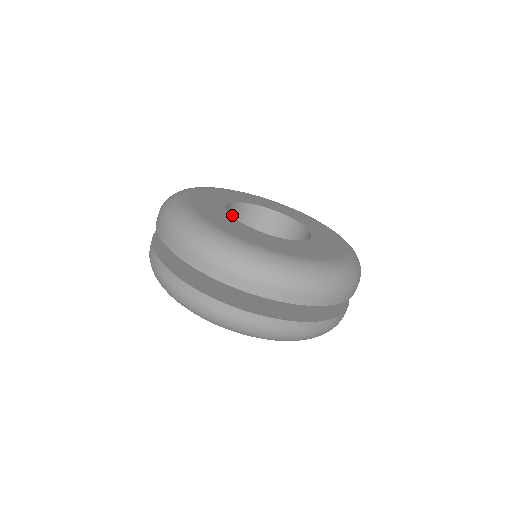
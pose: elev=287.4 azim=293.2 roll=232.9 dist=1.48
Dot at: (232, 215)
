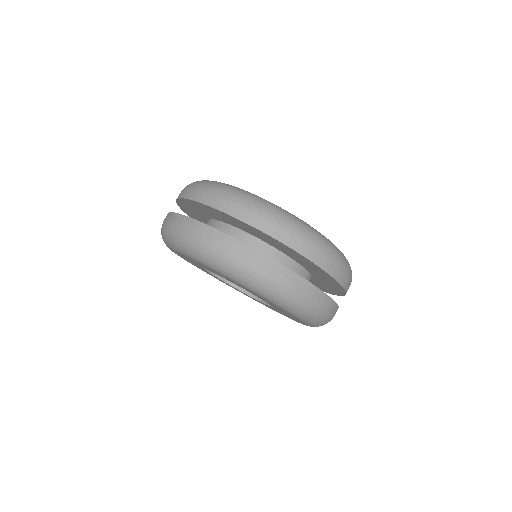
Dot at: occluded
